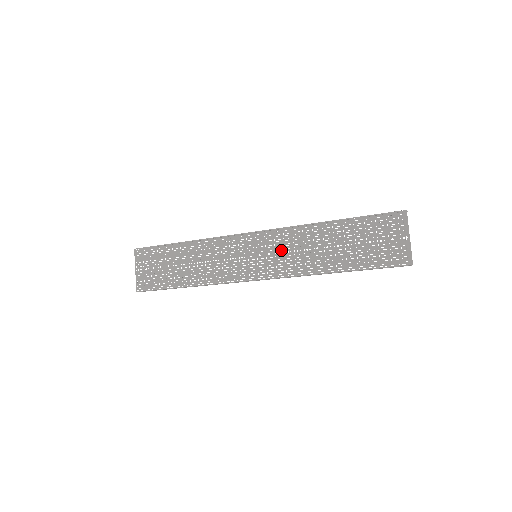
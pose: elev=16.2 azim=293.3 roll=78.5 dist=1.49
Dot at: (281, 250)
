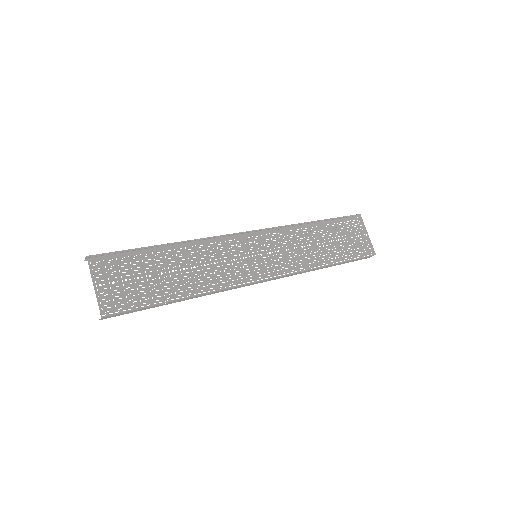
Dot at: (280, 248)
